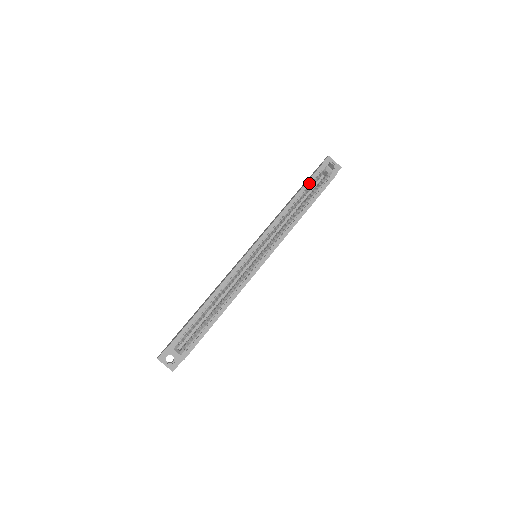
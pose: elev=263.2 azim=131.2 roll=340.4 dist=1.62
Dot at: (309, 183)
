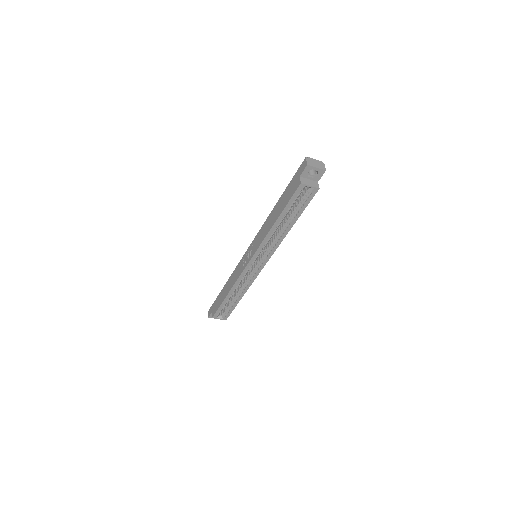
Dot at: (289, 206)
